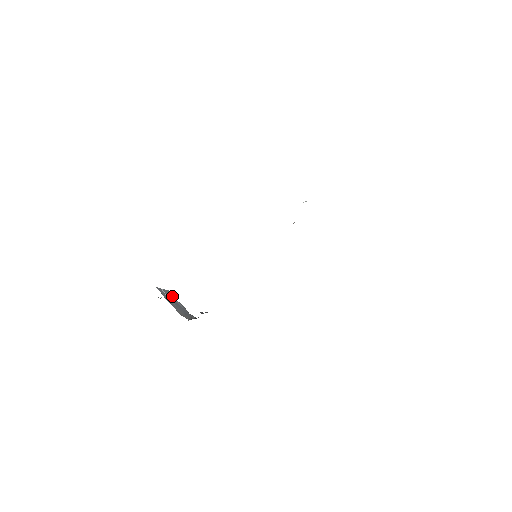
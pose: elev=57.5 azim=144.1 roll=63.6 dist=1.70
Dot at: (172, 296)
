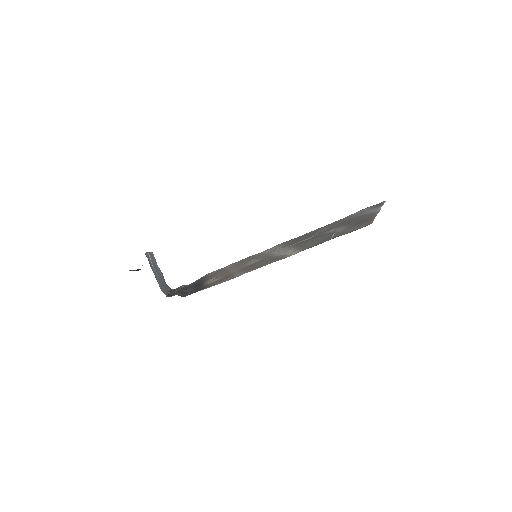
Dot at: (155, 261)
